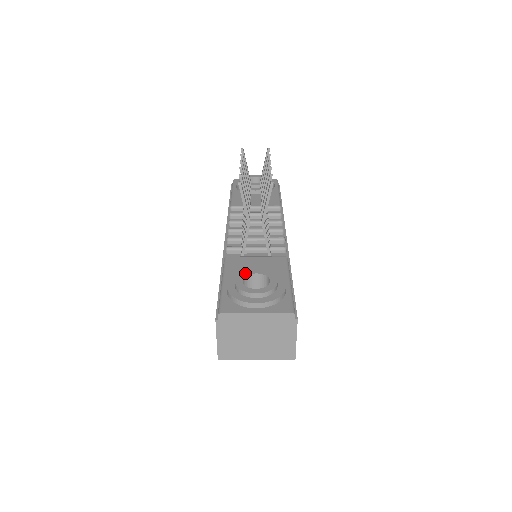
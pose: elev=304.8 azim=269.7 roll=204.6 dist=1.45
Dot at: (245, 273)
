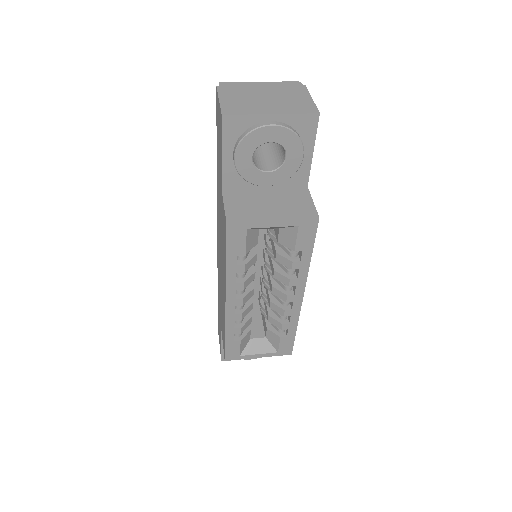
Dot at: occluded
